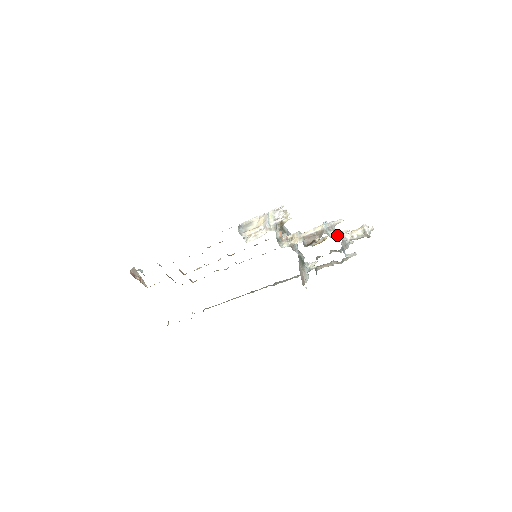
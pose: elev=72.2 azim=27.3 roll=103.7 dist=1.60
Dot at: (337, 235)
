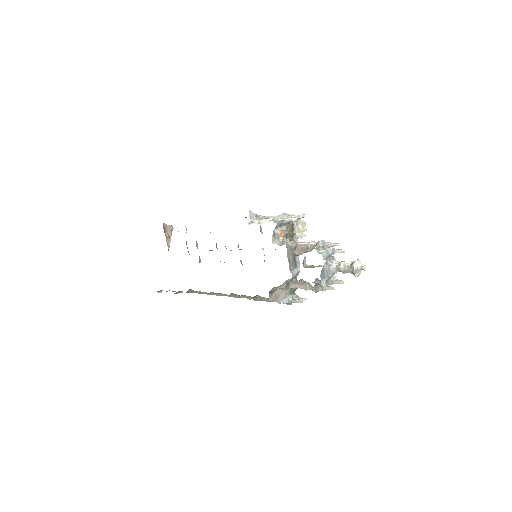
Dot at: (327, 257)
